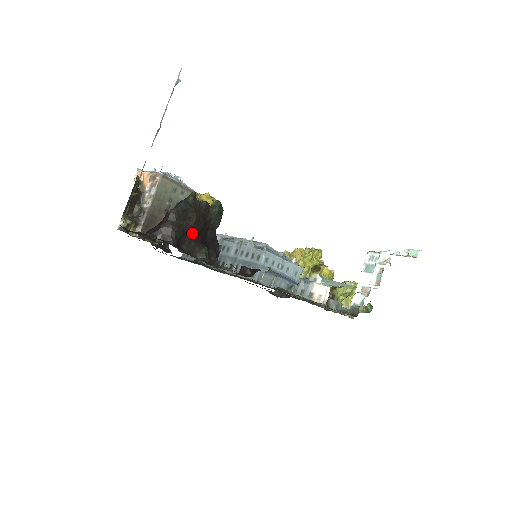
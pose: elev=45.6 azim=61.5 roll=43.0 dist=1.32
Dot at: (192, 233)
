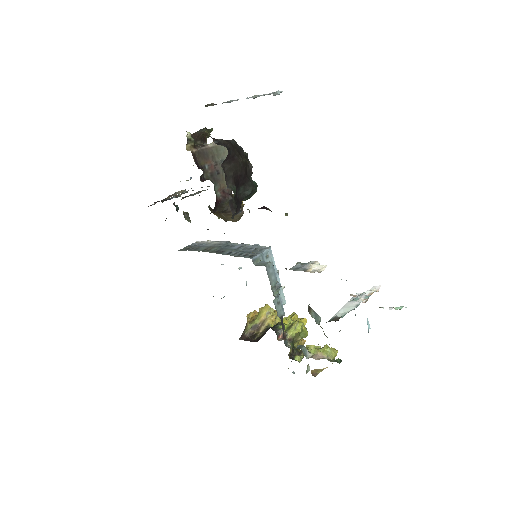
Dot at: (237, 166)
